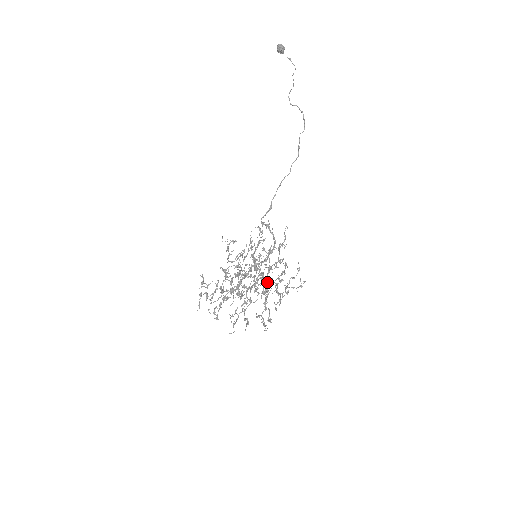
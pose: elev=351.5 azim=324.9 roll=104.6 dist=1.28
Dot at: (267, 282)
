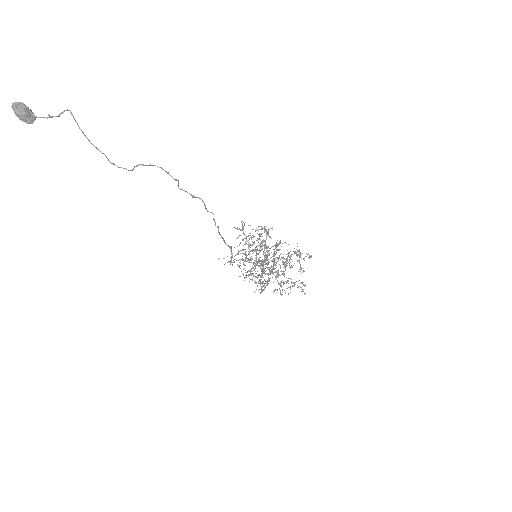
Dot at: occluded
